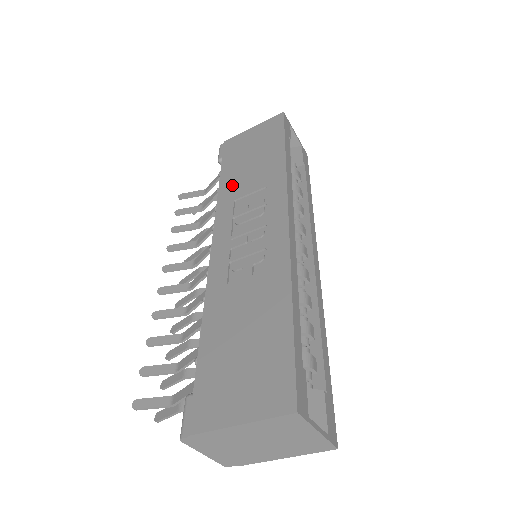
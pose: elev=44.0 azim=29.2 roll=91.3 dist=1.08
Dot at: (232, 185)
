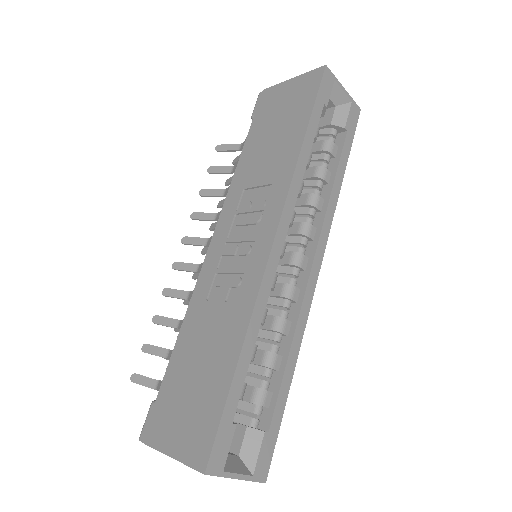
Dot at: (248, 165)
